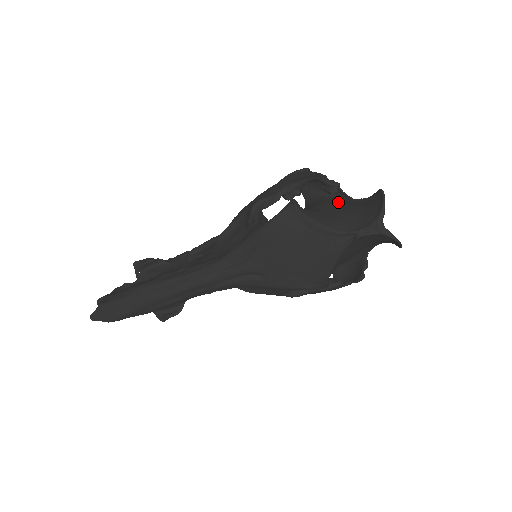
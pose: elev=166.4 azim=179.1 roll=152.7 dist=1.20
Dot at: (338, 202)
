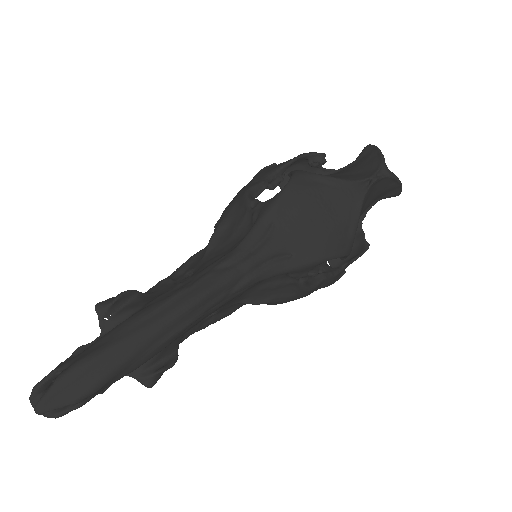
Dot at: occluded
